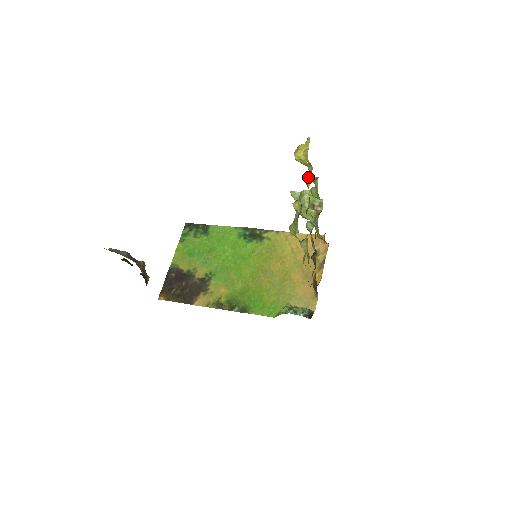
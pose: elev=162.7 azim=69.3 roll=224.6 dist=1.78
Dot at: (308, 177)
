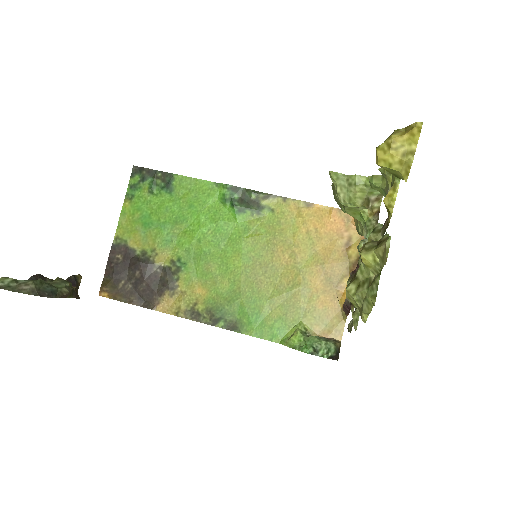
Dot at: (391, 190)
